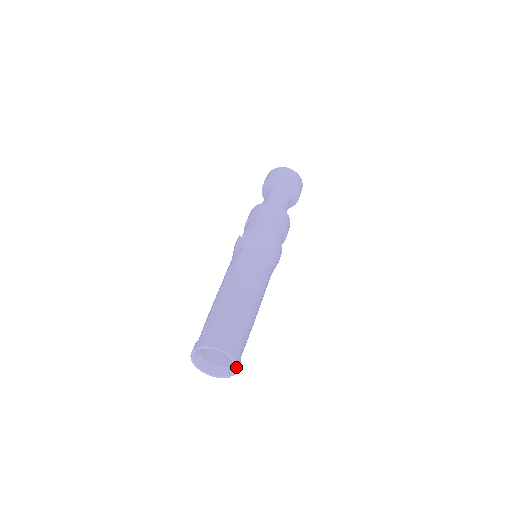
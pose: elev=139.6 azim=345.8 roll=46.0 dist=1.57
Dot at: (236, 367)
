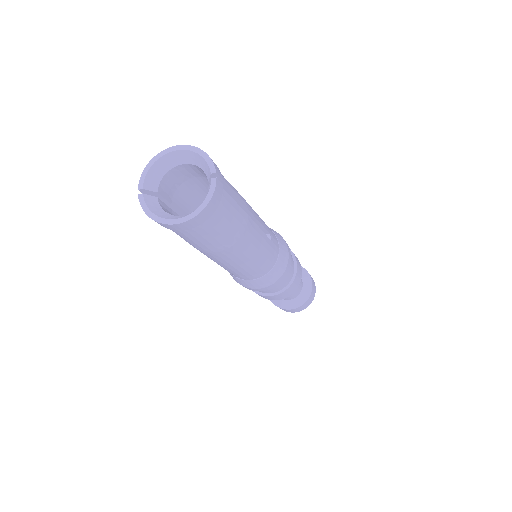
Dot at: (200, 153)
